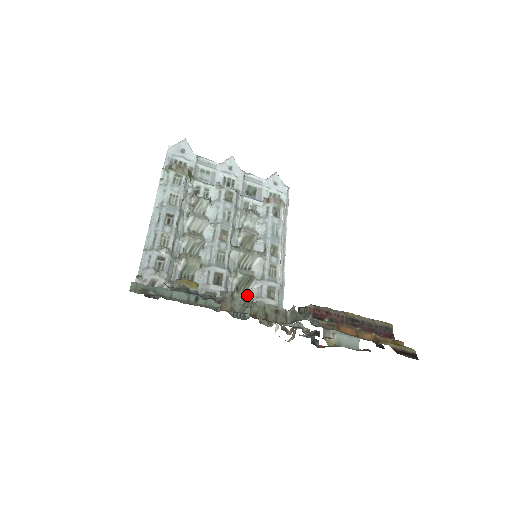
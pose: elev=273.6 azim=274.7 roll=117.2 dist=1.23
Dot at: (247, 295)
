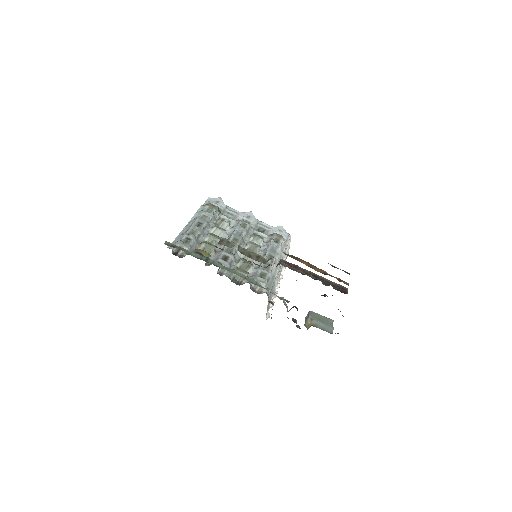
Dot at: (244, 271)
